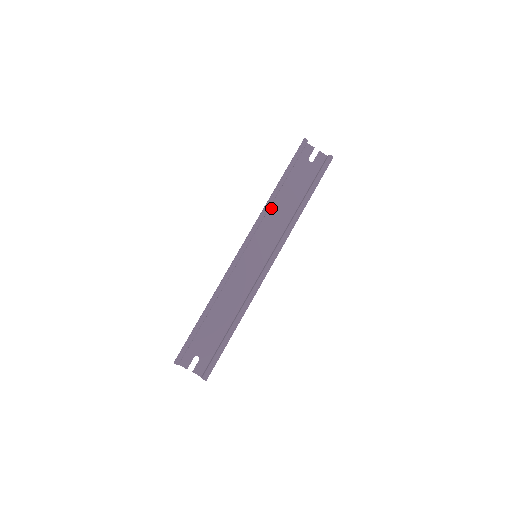
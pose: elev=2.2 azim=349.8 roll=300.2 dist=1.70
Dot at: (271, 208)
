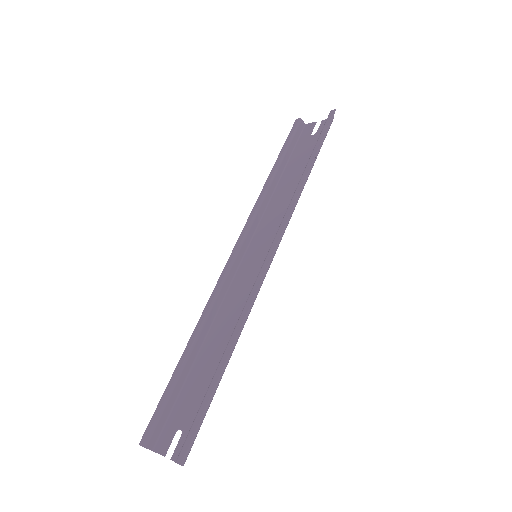
Dot at: (272, 200)
